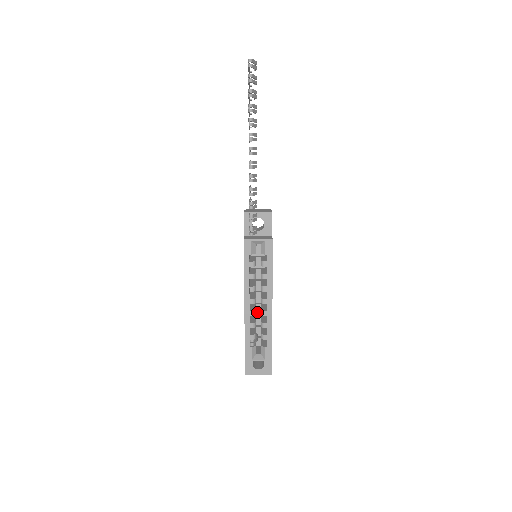
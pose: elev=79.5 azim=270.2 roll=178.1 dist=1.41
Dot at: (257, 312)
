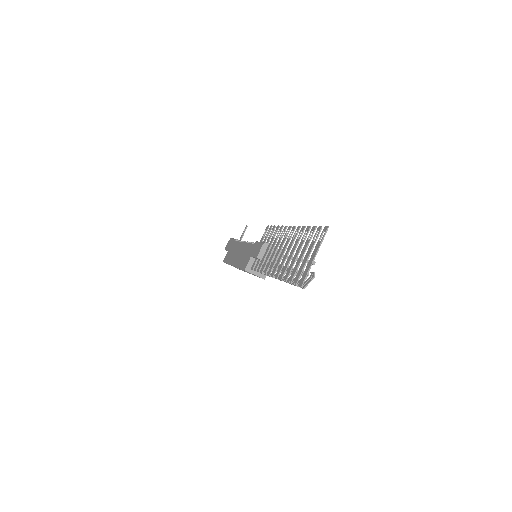
Dot at: occluded
